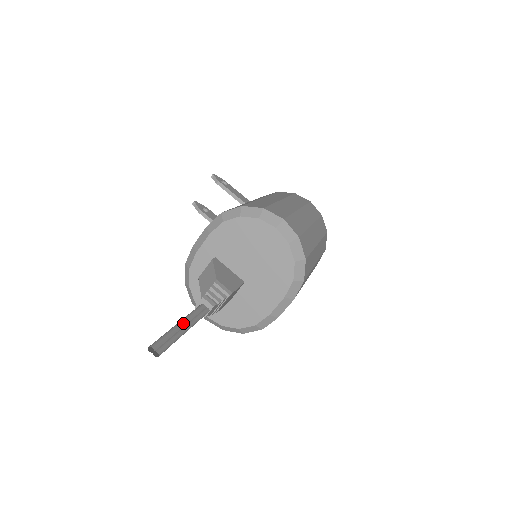
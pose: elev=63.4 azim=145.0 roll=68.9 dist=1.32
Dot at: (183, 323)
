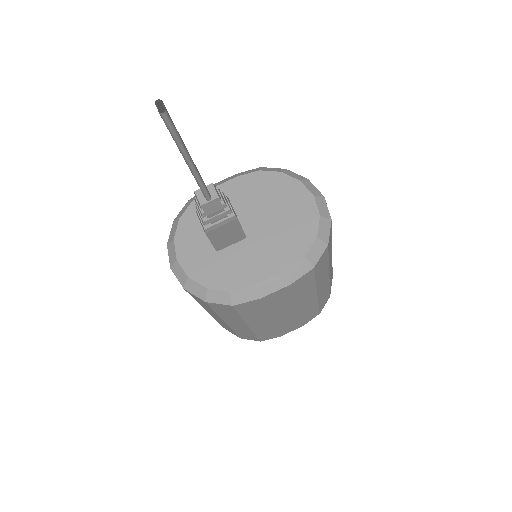
Dot at: occluded
